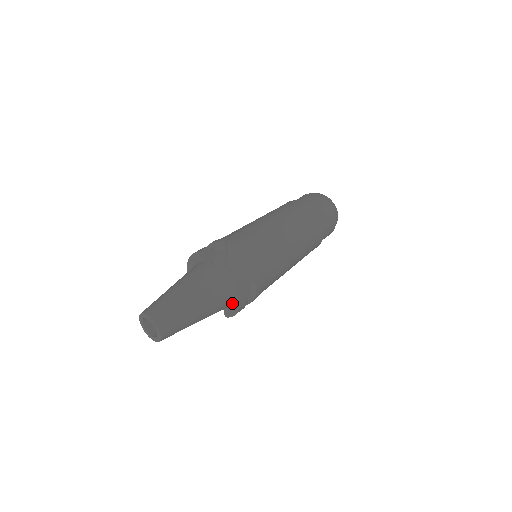
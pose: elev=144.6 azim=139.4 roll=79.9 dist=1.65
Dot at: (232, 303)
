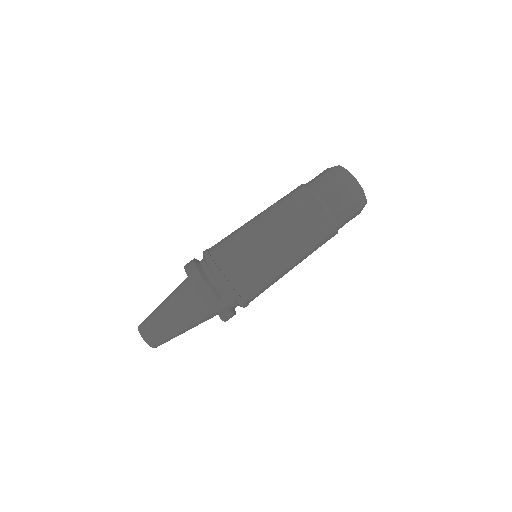
Dot at: occluded
